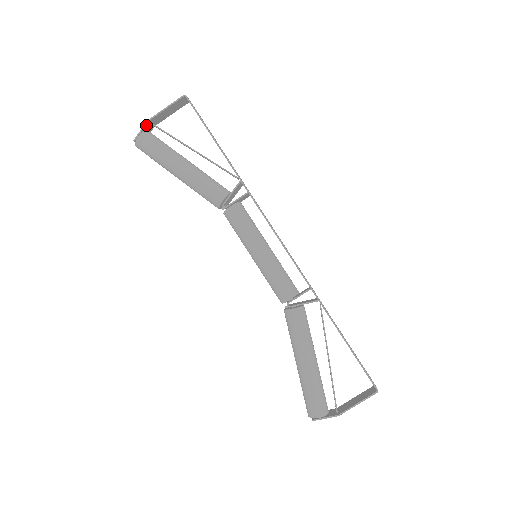
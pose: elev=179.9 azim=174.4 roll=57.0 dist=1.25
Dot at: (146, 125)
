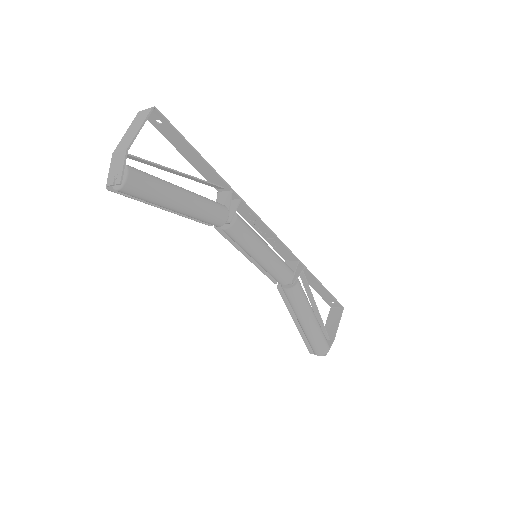
Dot at: (125, 158)
